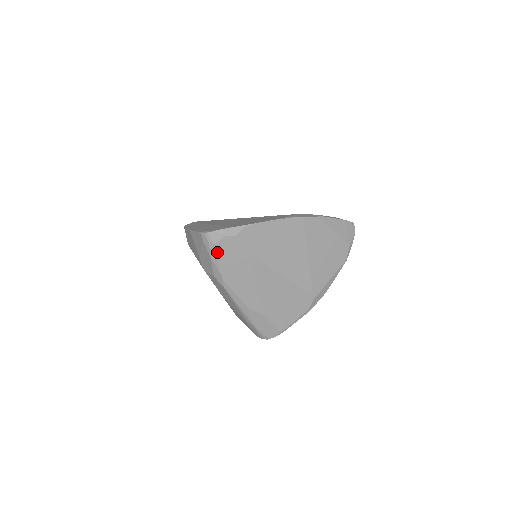
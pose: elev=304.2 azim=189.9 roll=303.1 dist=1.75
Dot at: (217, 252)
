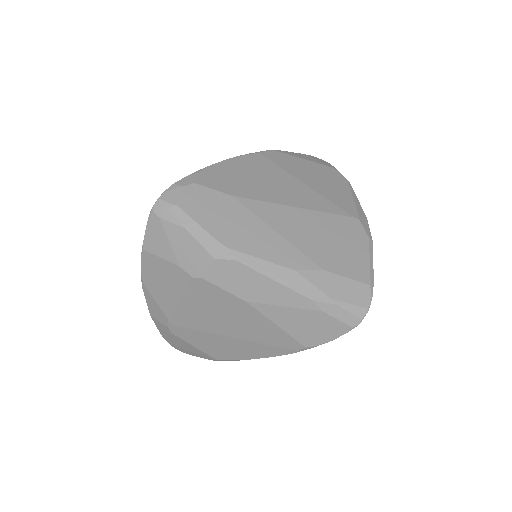
Dot at: (188, 213)
